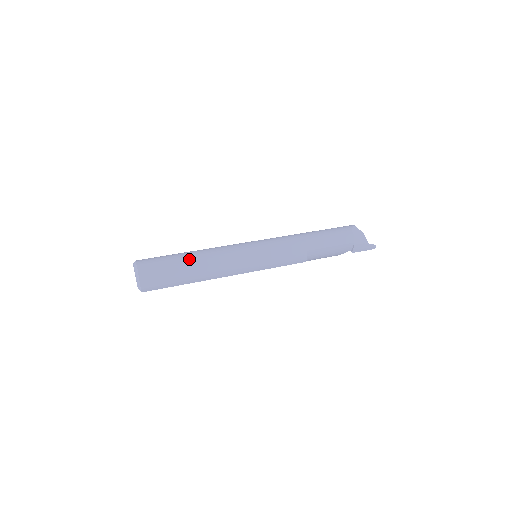
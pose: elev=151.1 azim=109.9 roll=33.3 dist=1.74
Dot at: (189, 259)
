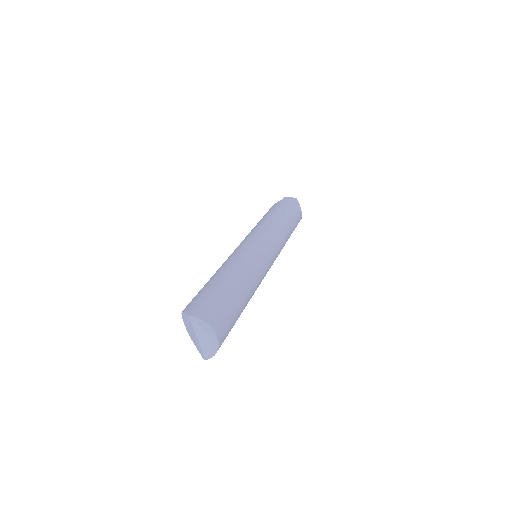
Dot at: (244, 294)
